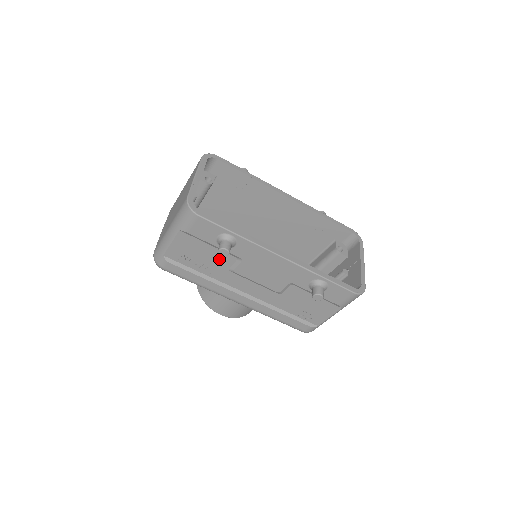
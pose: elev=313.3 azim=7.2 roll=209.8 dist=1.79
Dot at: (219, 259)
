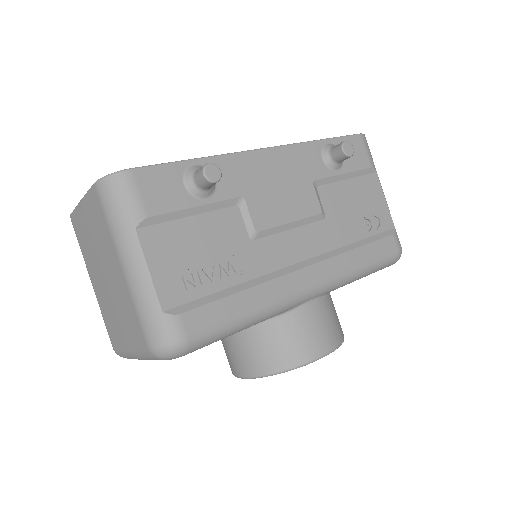
Dot at: (224, 232)
